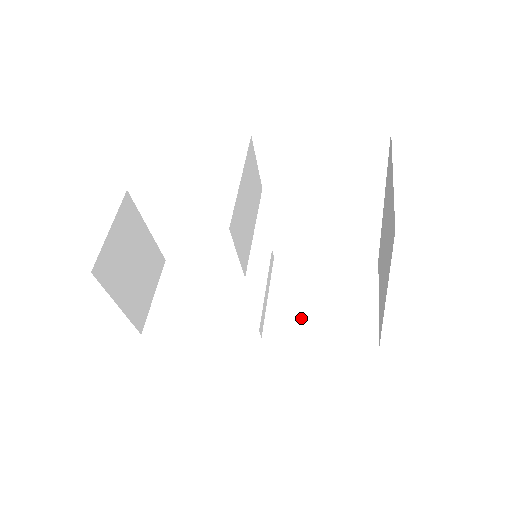
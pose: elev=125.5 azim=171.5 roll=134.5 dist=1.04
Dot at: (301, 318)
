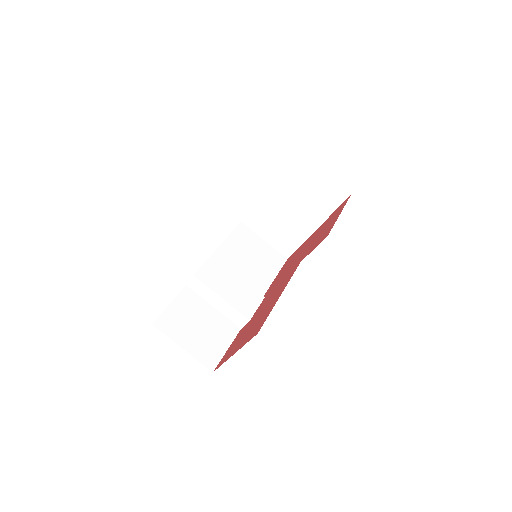
Dot at: (257, 277)
